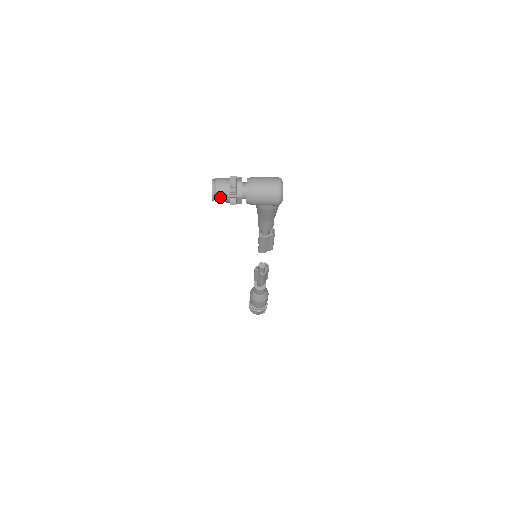
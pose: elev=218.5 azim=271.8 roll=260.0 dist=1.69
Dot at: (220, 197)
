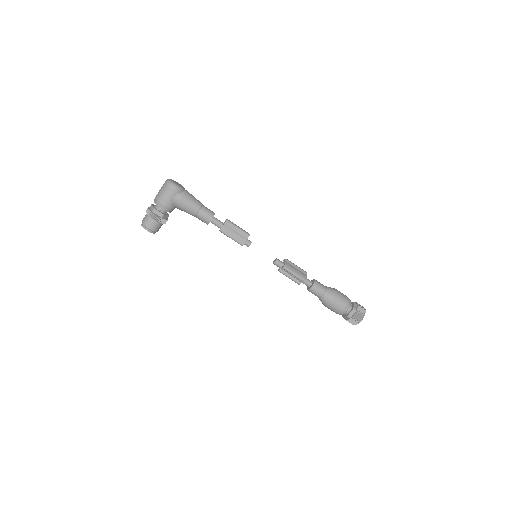
Dot at: (148, 224)
